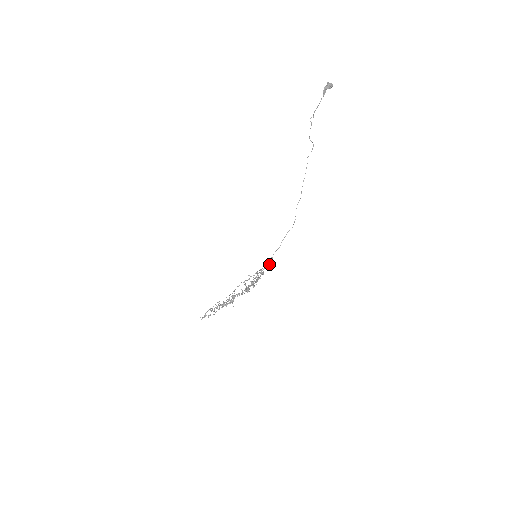
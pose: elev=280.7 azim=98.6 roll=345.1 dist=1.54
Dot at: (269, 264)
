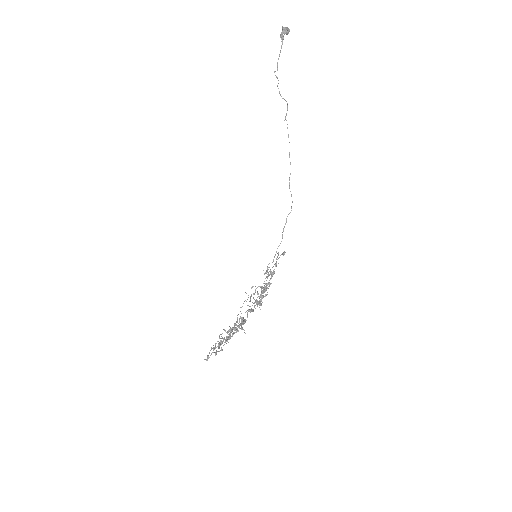
Dot at: occluded
